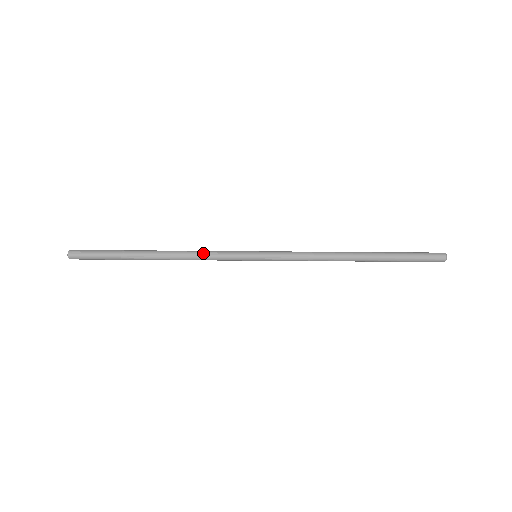
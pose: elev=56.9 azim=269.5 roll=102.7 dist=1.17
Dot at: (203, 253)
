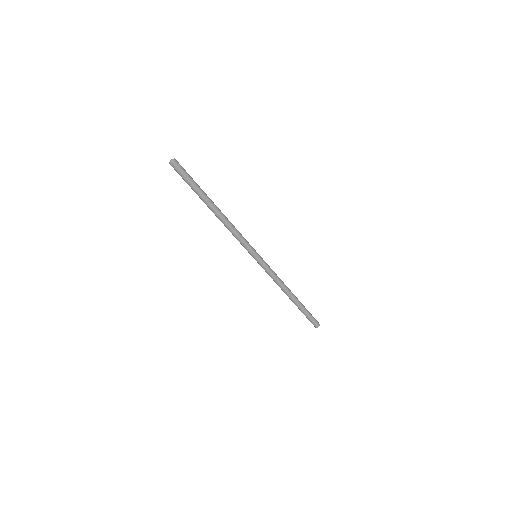
Dot at: (238, 231)
